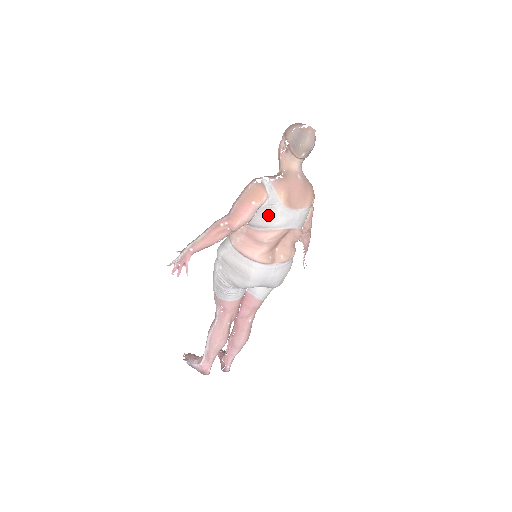
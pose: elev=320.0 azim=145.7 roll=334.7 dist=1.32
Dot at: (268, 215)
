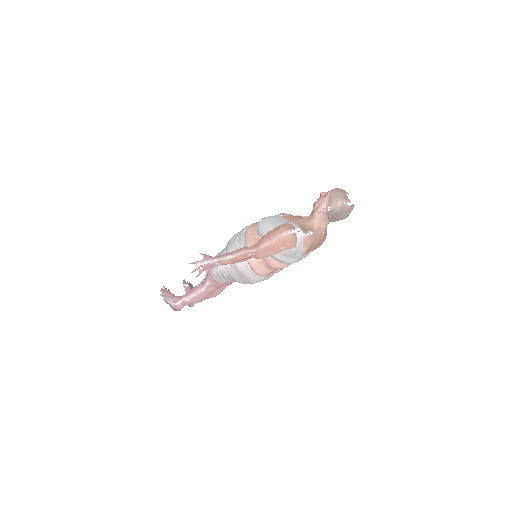
Dot at: (288, 256)
